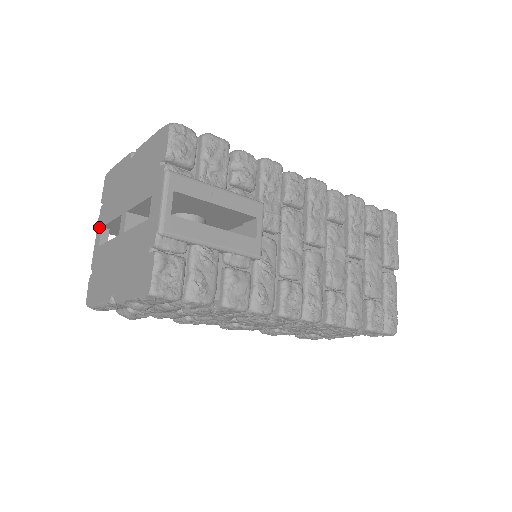
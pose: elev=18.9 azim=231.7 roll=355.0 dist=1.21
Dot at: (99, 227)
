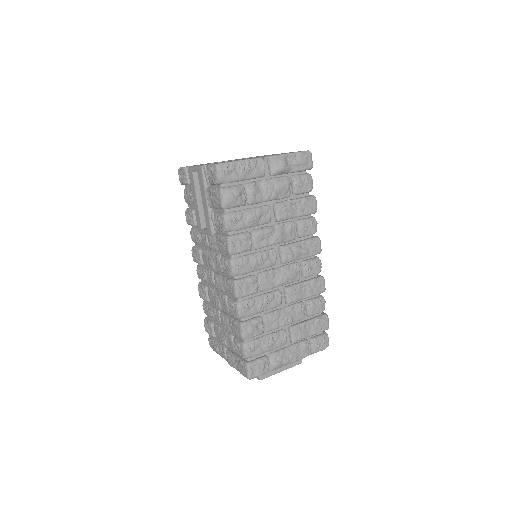
Dot at: (197, 165)
